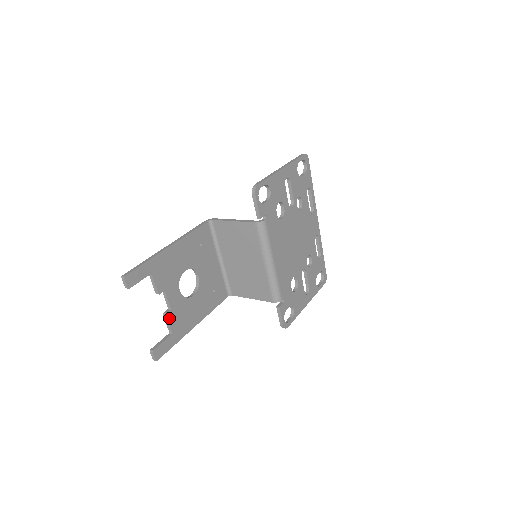
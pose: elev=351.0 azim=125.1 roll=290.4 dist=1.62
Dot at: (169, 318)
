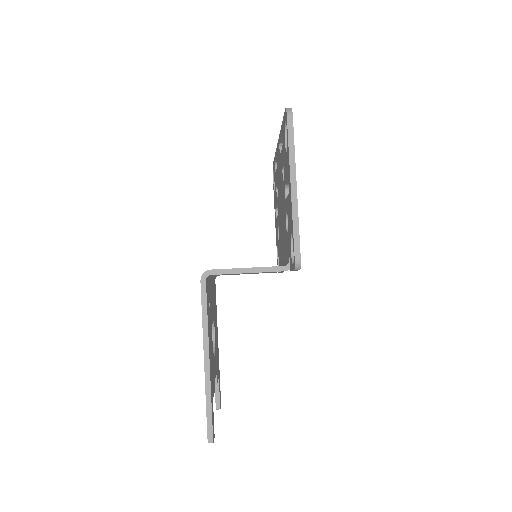
Dot at: (217, 379)
